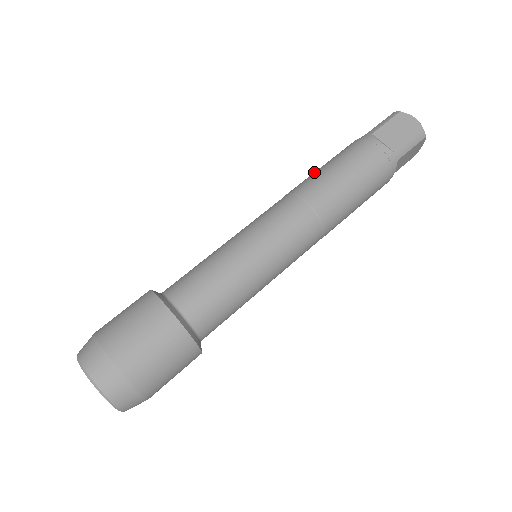
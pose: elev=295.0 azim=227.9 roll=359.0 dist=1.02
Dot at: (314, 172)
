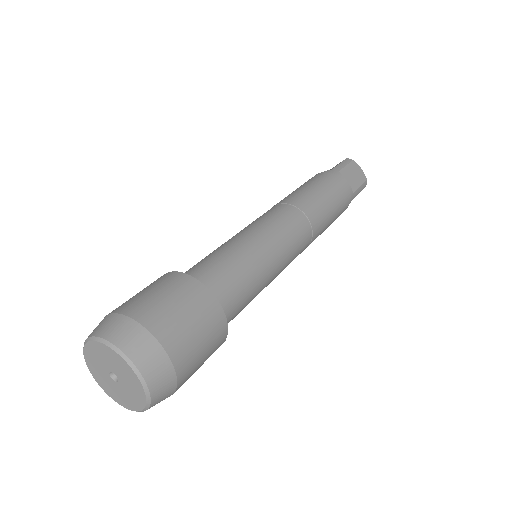
Dot at: occluded
